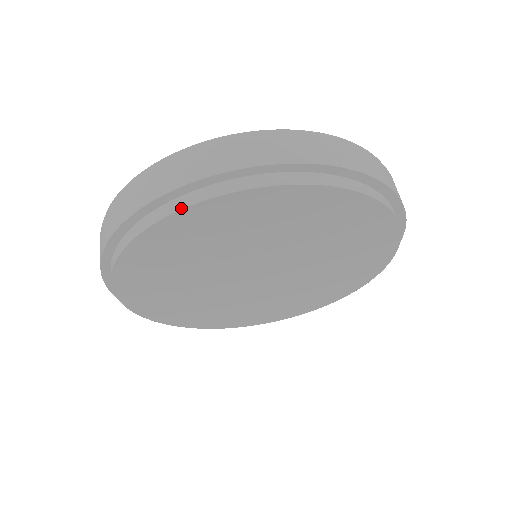
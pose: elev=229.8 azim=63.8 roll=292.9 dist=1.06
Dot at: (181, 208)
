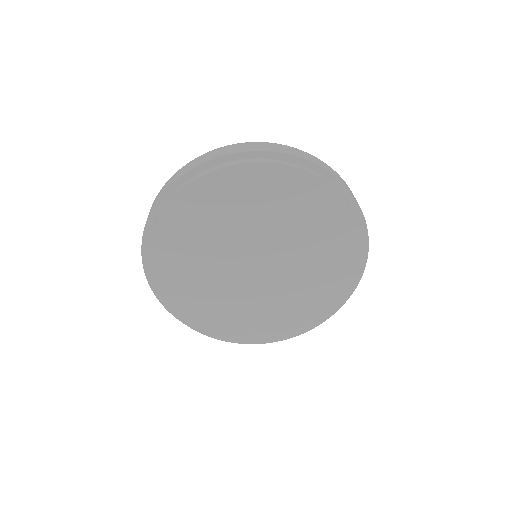
Dot at: (179, 191)
